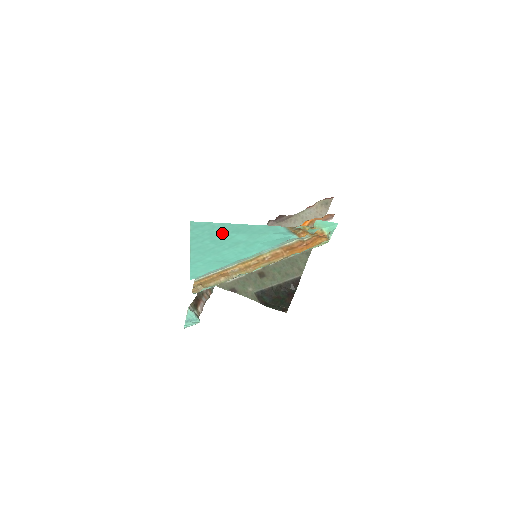
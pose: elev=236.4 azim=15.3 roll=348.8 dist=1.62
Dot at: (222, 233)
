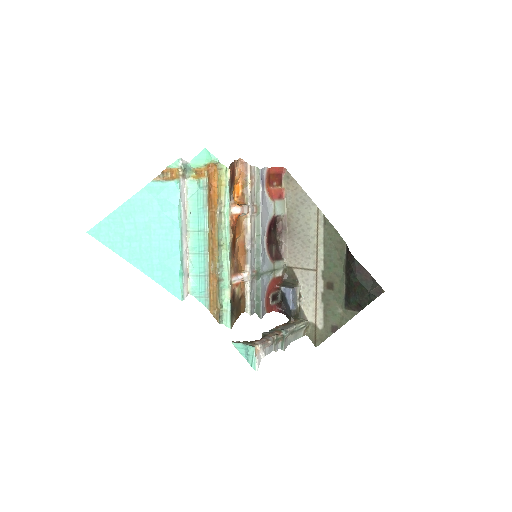
Dot at: (123, 226)
